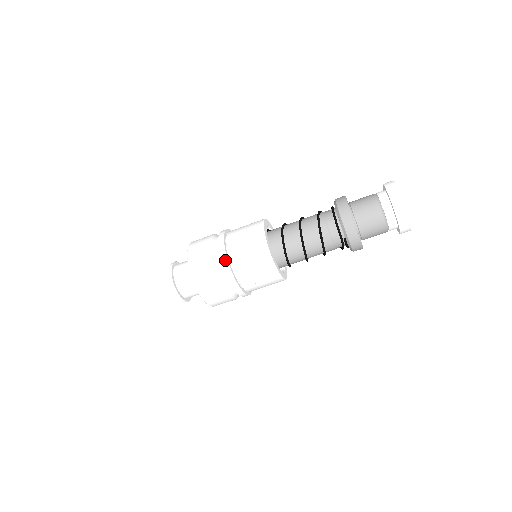
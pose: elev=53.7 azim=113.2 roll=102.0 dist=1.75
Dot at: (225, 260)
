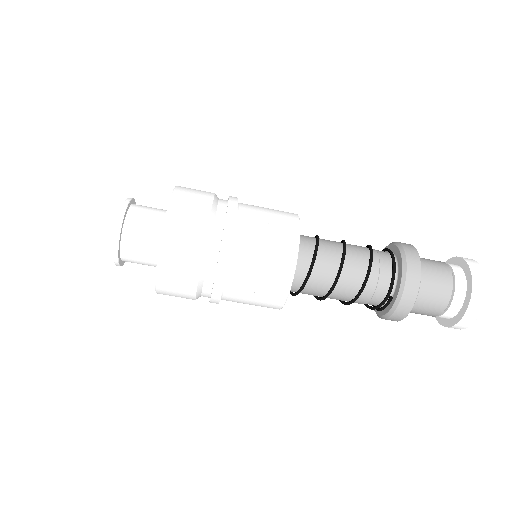
Dot at: (228, 236)
